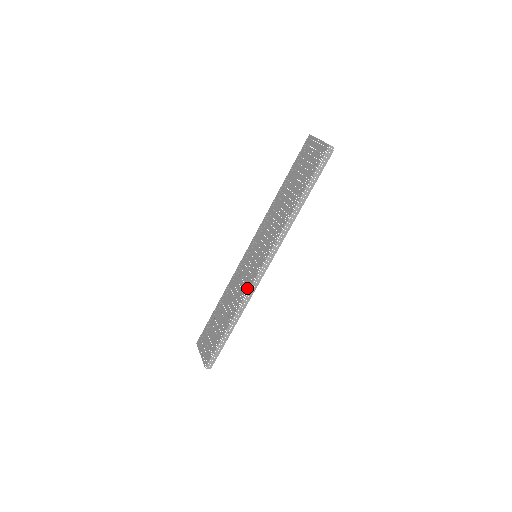
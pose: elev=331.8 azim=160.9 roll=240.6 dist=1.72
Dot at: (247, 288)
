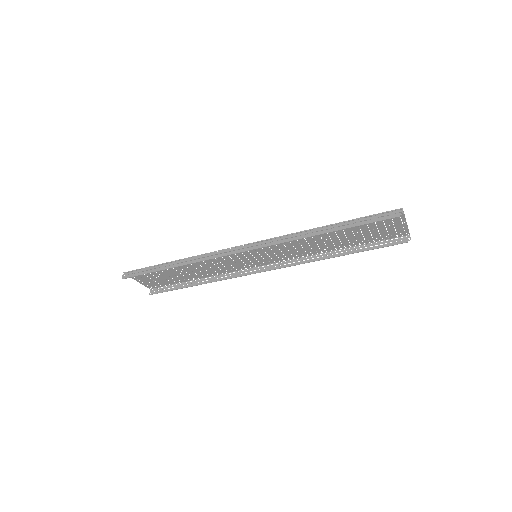
Dot at: occluded
